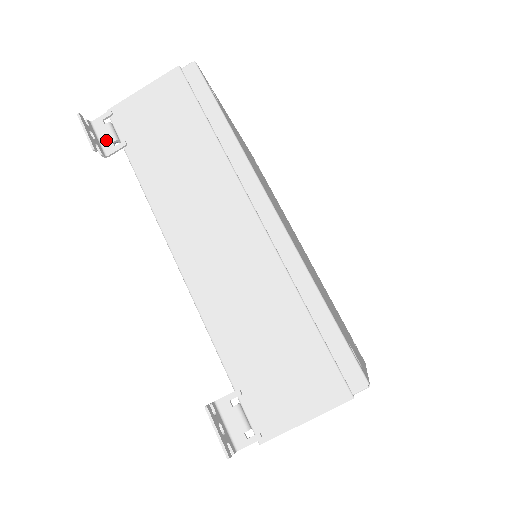
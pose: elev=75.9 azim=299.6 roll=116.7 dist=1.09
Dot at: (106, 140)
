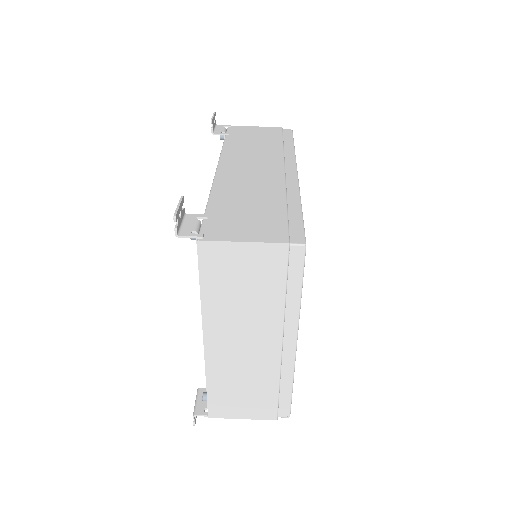
Dot at: (219, 130)
